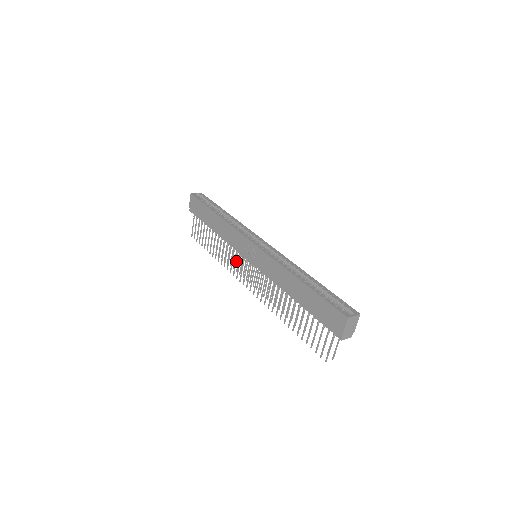
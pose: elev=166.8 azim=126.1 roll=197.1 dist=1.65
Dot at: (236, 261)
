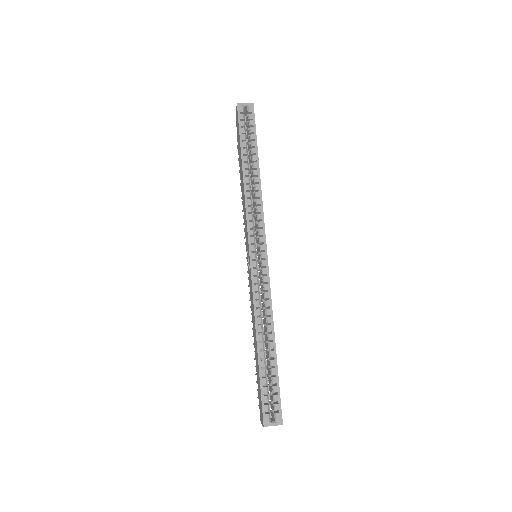
Dot at: occluded
